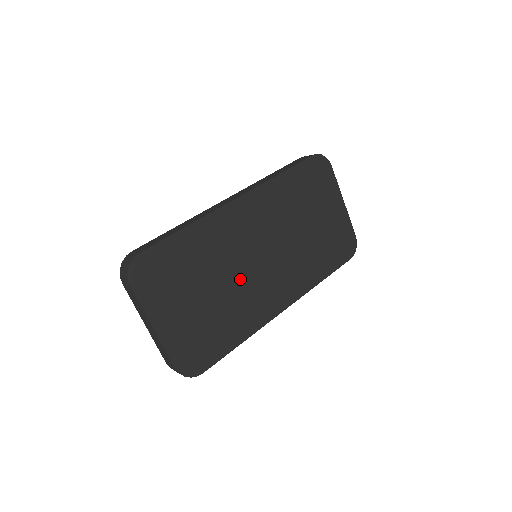
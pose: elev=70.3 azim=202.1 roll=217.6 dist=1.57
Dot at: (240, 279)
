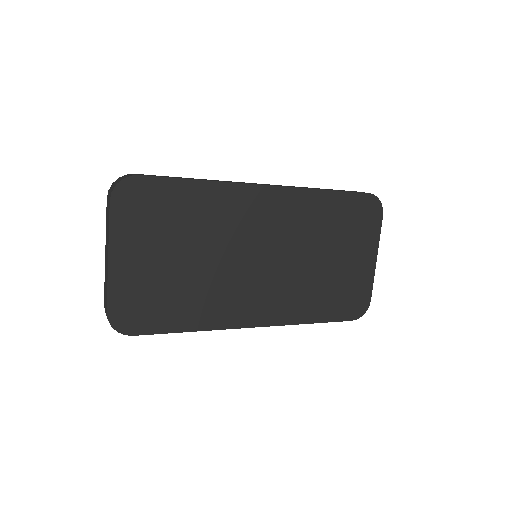
Dot at: (225, 266)
